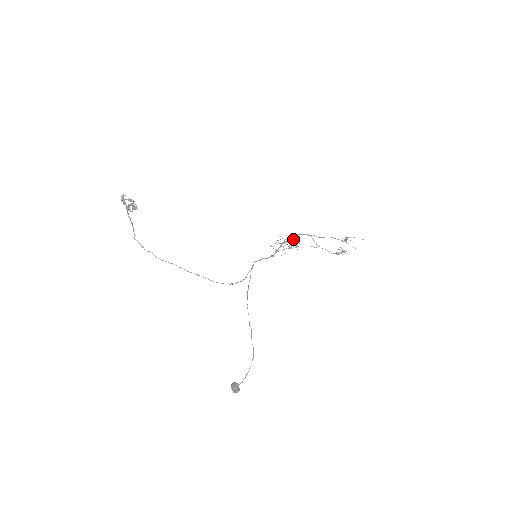
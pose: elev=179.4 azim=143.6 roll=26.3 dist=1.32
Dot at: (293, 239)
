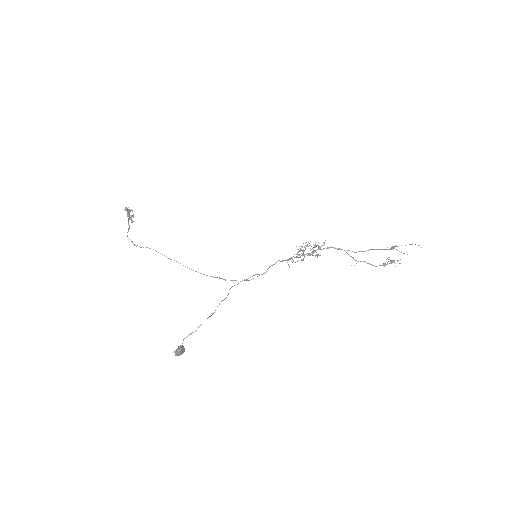
Dot at: (312, 248)
